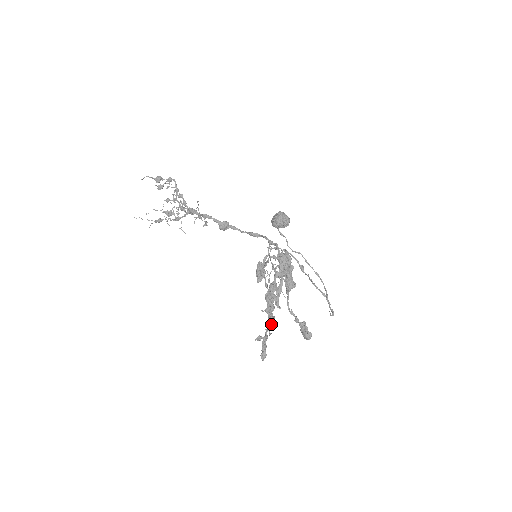
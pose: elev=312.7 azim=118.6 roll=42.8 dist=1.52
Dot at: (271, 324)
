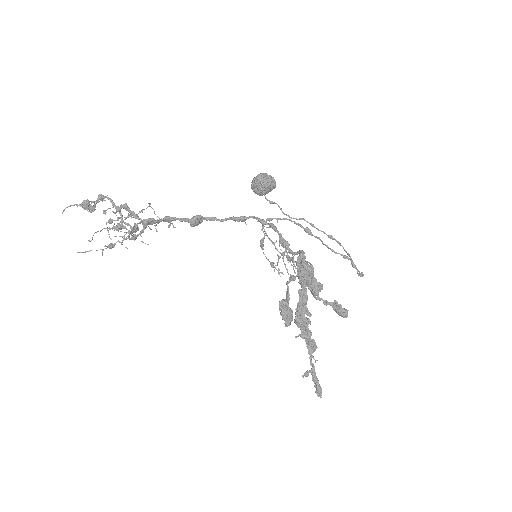
Dot at: (313, 351)
